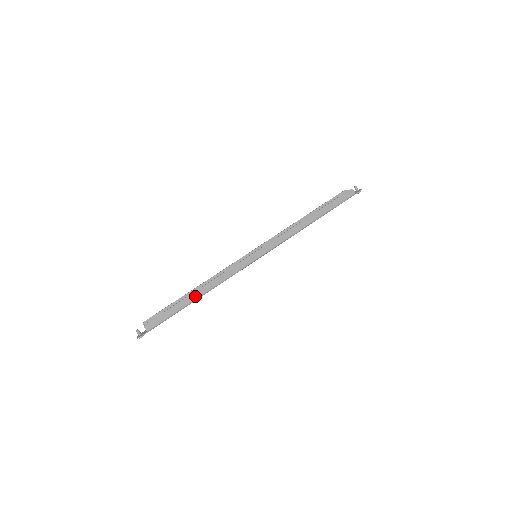
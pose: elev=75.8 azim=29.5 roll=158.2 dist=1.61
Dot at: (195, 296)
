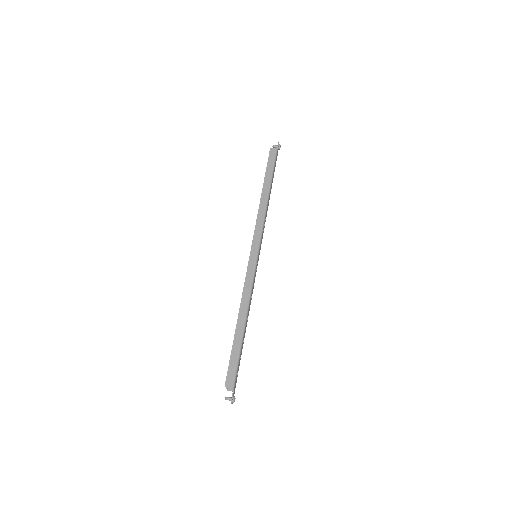
Dot at: (240, 326)
